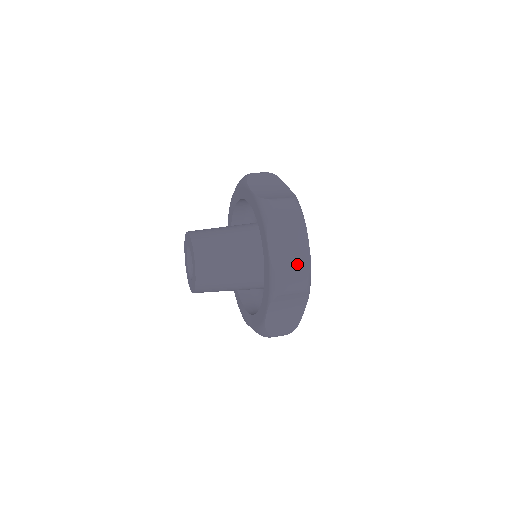
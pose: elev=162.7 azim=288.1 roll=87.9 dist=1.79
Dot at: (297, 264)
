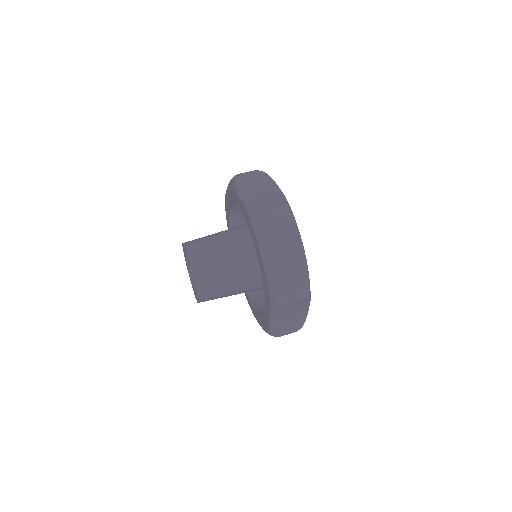
Dot at: (293, 323)
